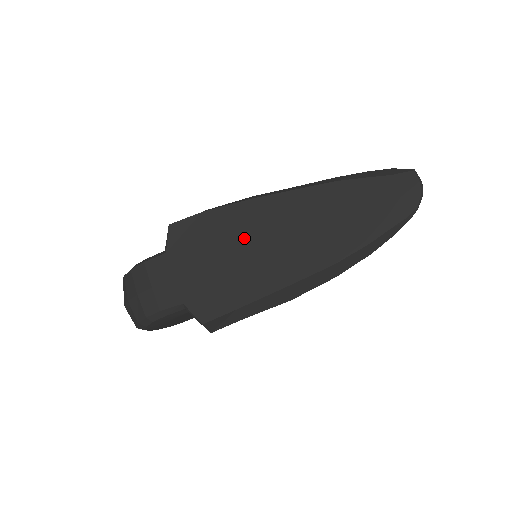
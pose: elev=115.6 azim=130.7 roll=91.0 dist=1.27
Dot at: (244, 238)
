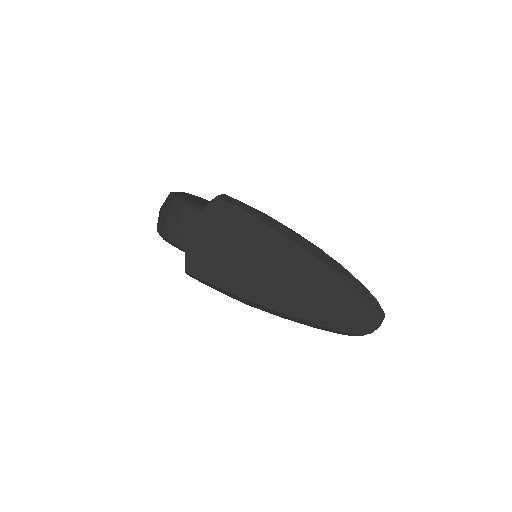
Dot at: (250, 249)
